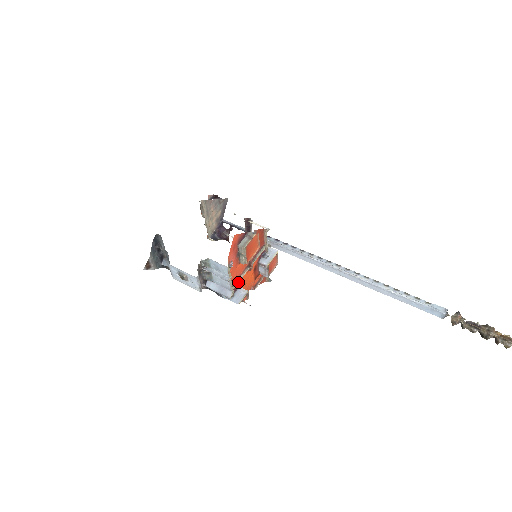
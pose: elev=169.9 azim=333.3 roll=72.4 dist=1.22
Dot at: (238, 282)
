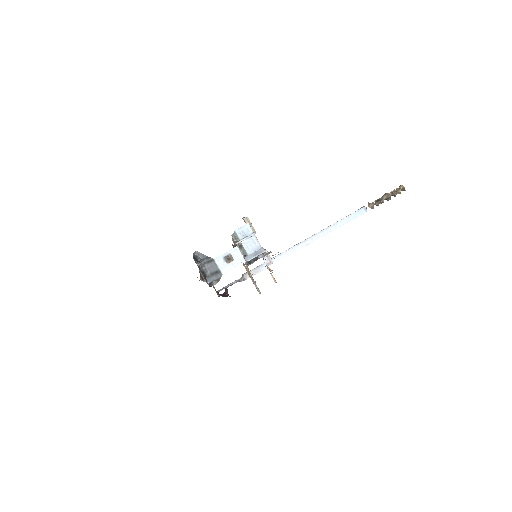
Dot at: occluded
